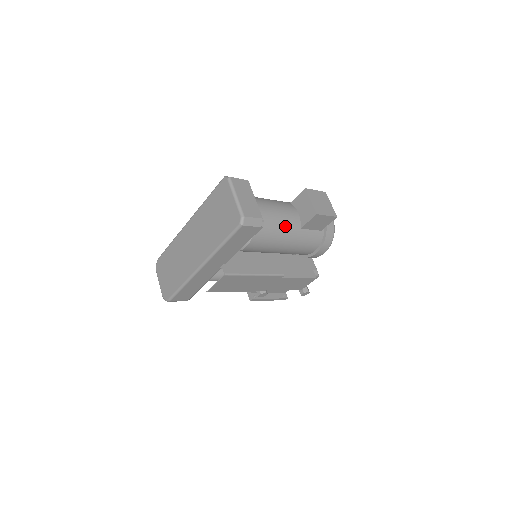
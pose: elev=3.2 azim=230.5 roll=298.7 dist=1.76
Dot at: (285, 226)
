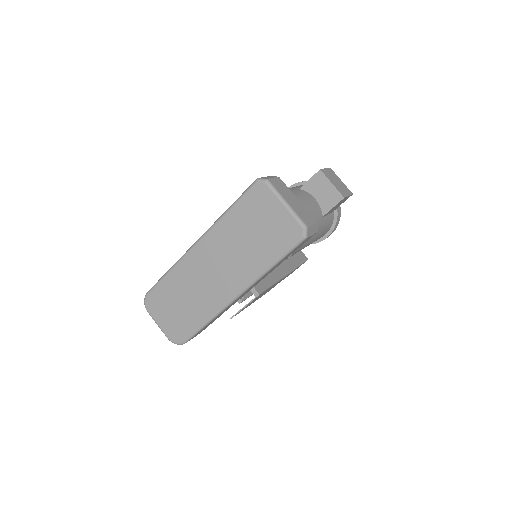
Dot at: occluded
